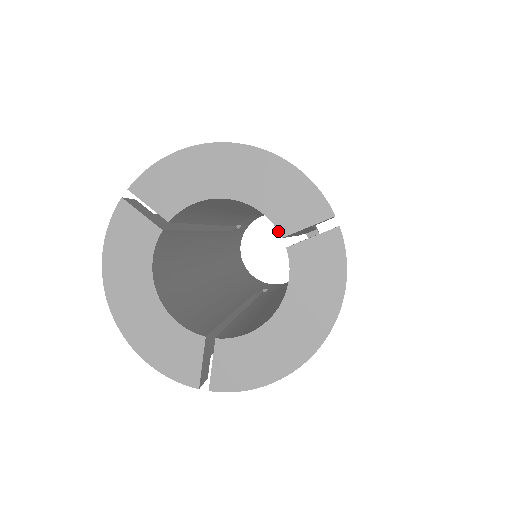
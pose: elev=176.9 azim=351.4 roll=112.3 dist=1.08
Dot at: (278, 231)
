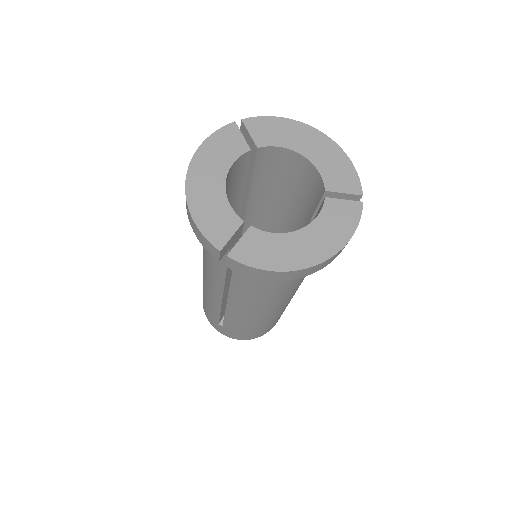
Dot at: (324, 186)
